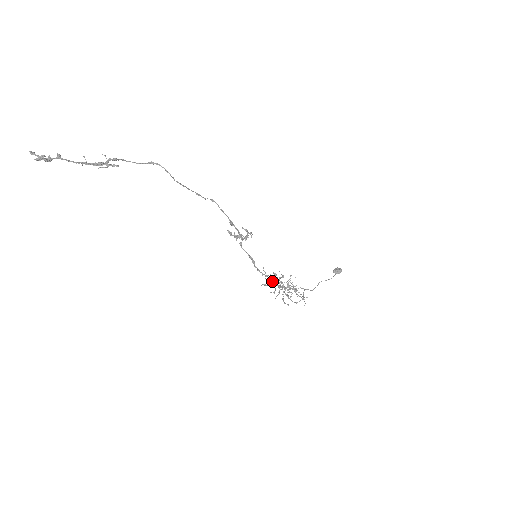
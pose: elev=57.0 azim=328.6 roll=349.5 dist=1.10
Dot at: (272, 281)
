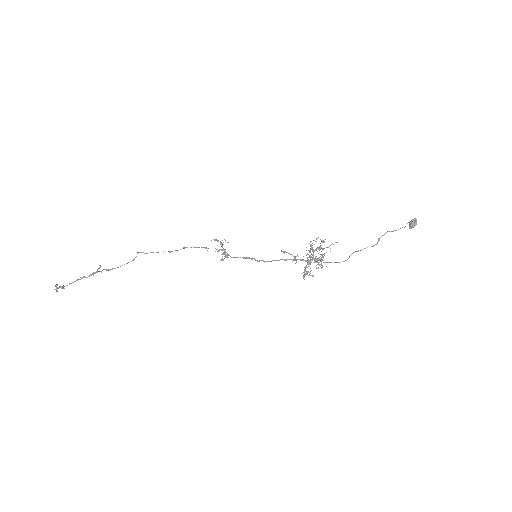
Dot at: (305, 267)
